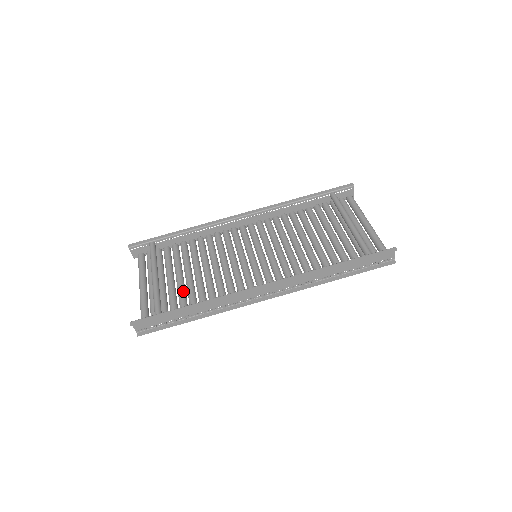
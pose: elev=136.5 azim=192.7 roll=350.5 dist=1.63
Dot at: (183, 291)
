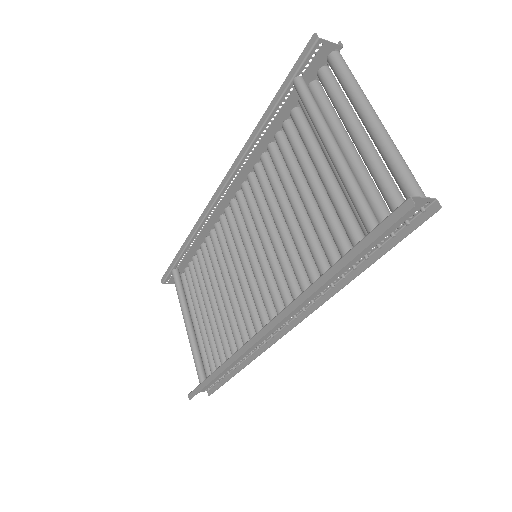
Dot at: (215, 334)
